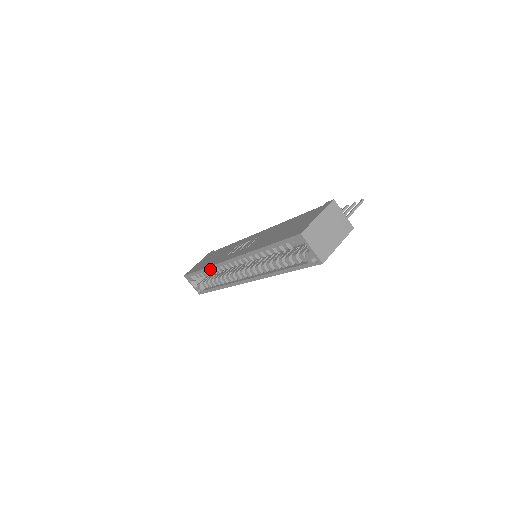
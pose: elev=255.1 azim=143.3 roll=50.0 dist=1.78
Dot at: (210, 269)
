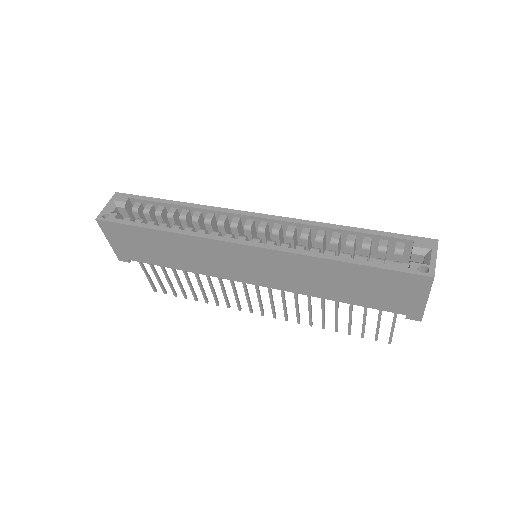
Dot at: (195, 207)
